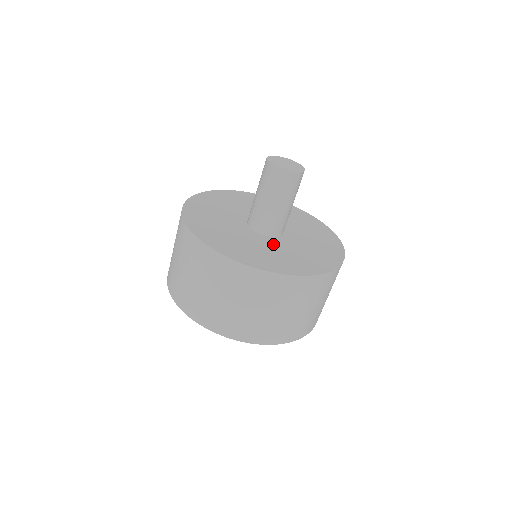
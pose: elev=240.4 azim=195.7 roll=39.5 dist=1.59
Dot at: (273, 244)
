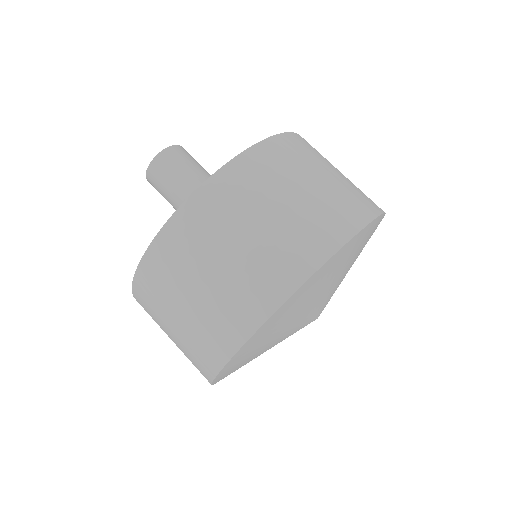
Dot at: occluded
